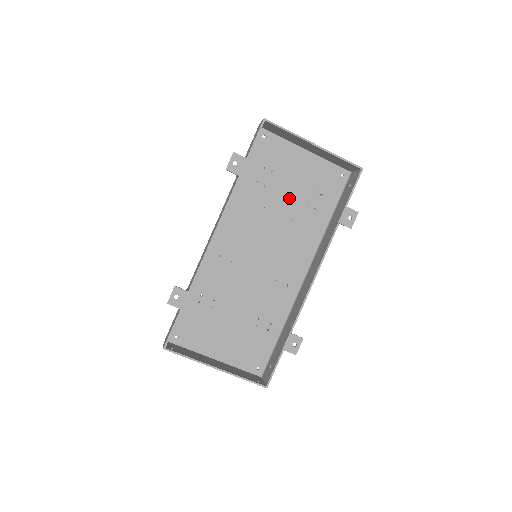
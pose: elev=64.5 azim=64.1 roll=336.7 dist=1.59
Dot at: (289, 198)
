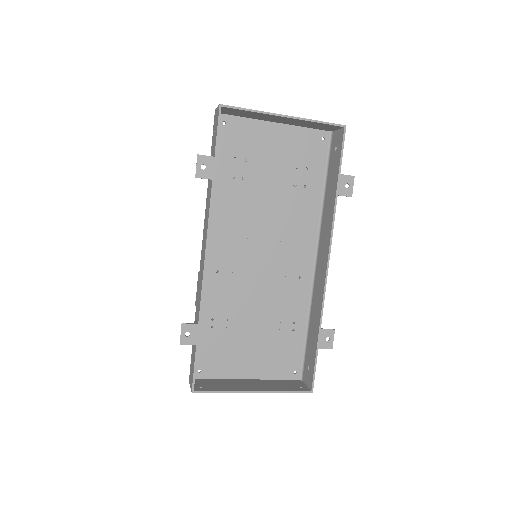
Dot at: (273, 183)
